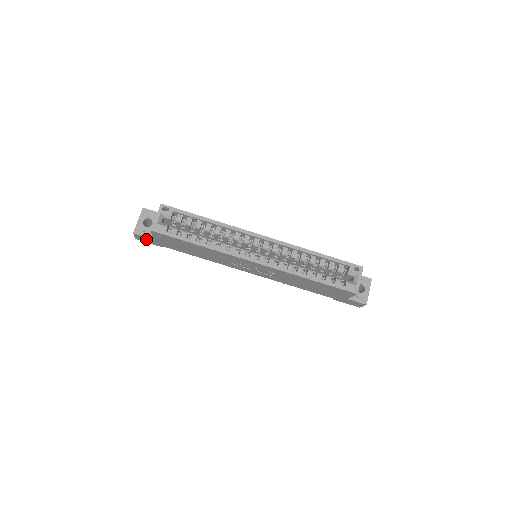
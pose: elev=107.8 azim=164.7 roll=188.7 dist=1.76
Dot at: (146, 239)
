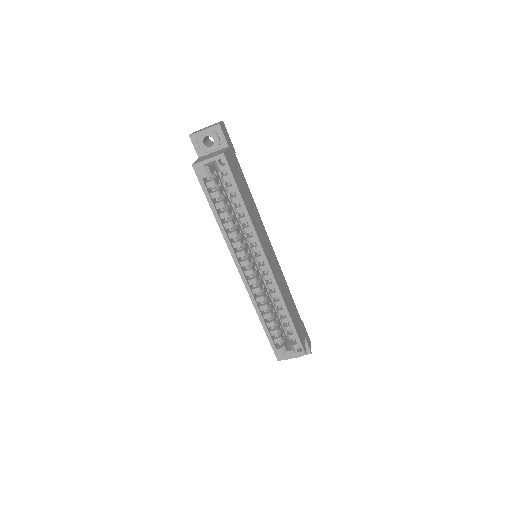
Dot at: occluded
